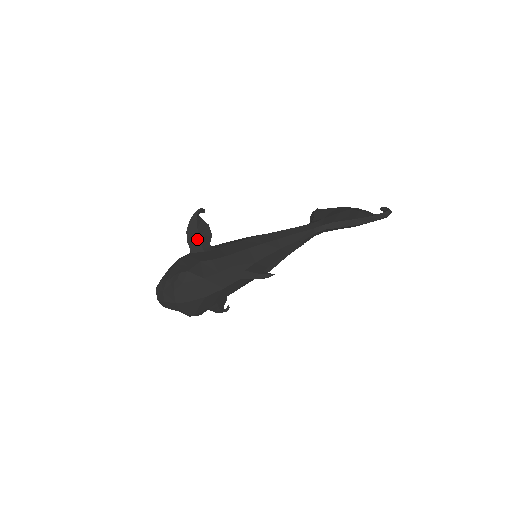
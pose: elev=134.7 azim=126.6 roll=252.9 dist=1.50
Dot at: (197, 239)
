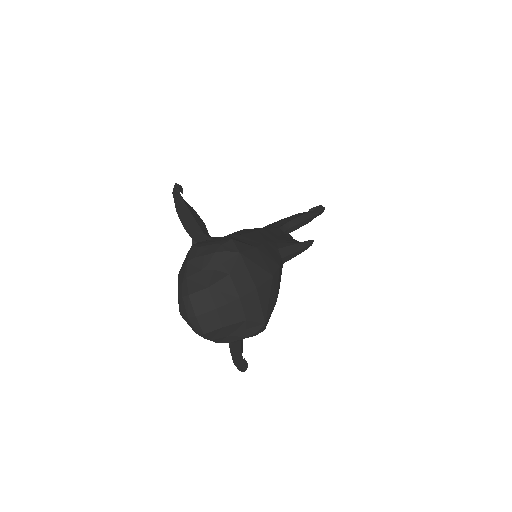
Dot at: (194, 223)
